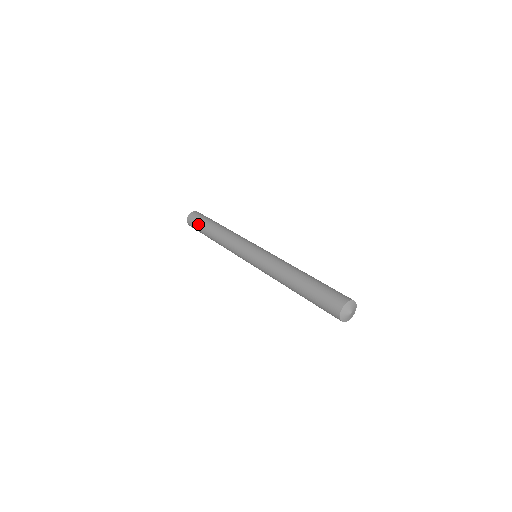
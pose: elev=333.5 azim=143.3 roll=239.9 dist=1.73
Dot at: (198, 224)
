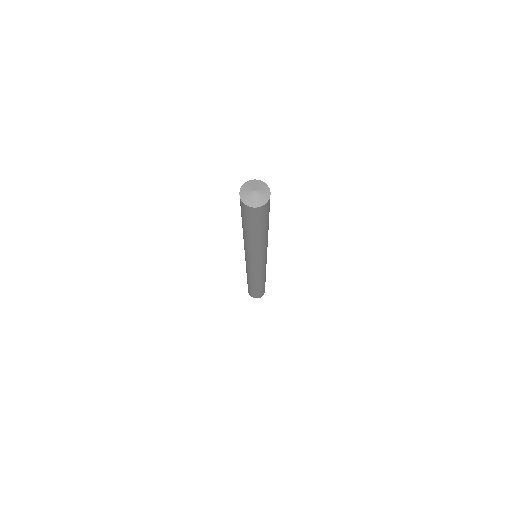
Dot at: occluded
